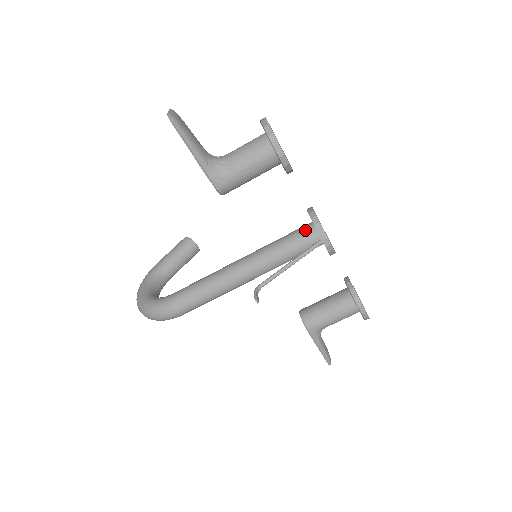
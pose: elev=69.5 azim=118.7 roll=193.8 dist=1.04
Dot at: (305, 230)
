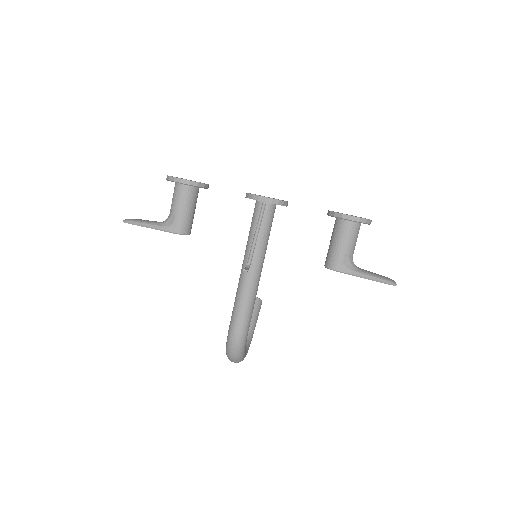
Dot at: (254, 208)
